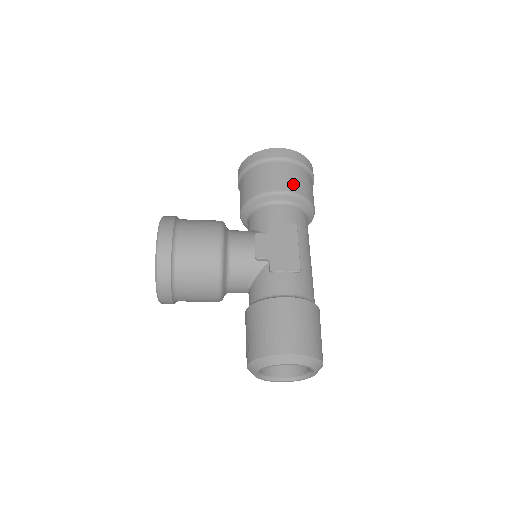
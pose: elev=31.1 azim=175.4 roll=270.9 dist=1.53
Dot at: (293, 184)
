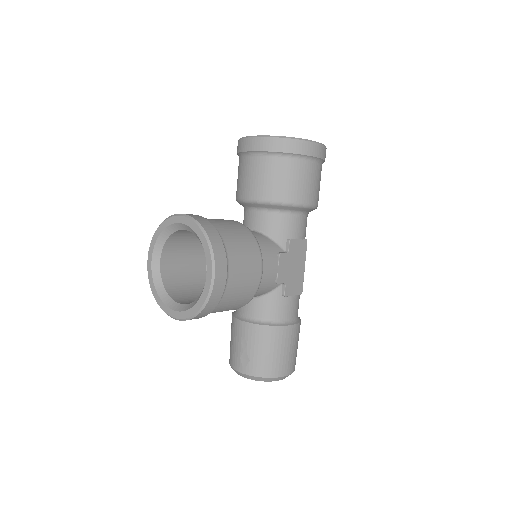
Dot at: (317, 194)
